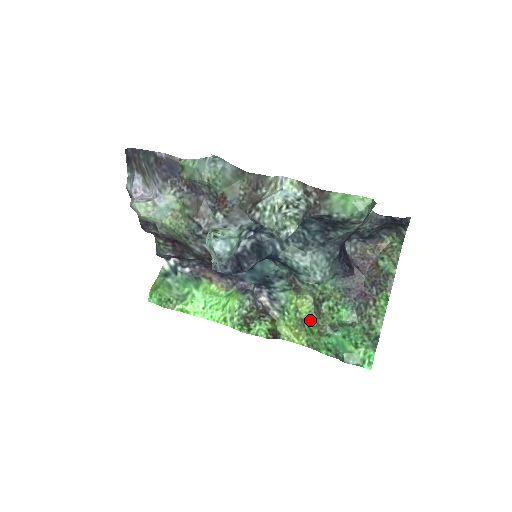
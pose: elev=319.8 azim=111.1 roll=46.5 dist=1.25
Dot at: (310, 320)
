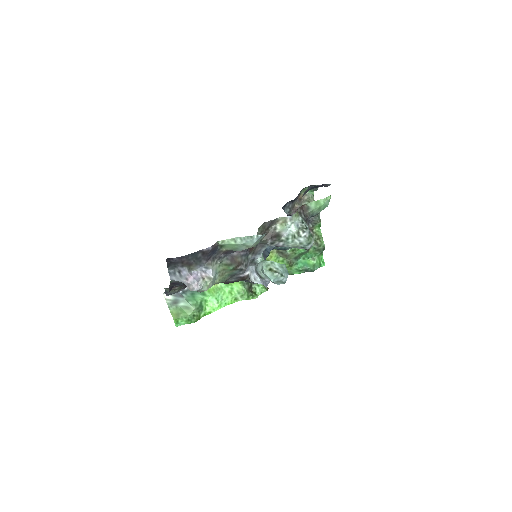
Dot at: (279, 262)
